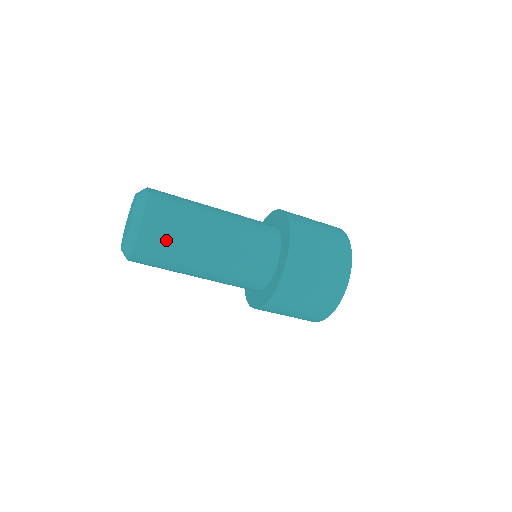
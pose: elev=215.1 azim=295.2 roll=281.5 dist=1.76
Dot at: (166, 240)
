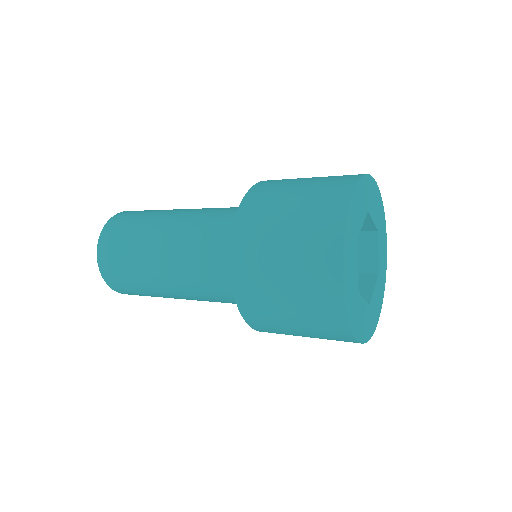
Dot at: (120, 261)
